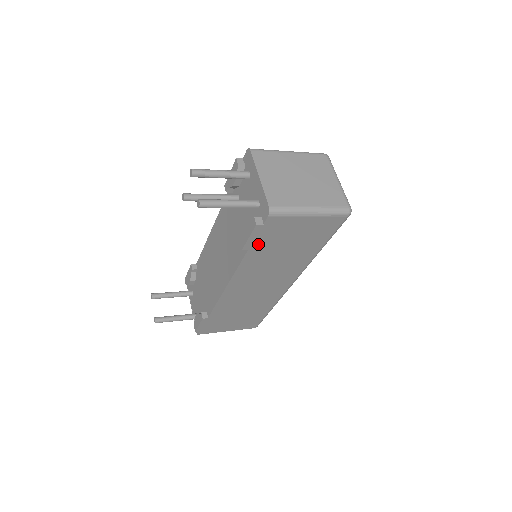
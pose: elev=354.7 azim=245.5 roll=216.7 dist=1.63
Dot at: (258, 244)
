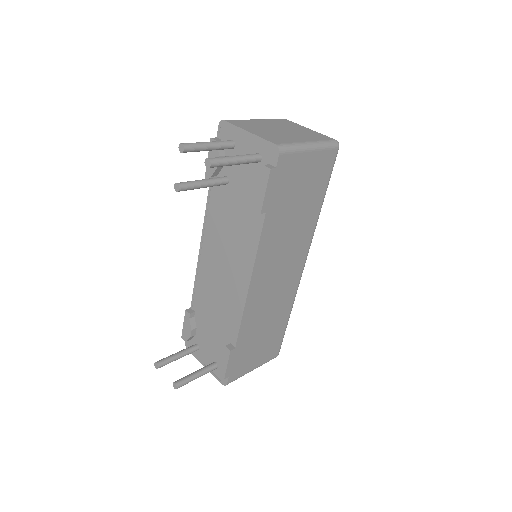
Dot at: (273, 203)
